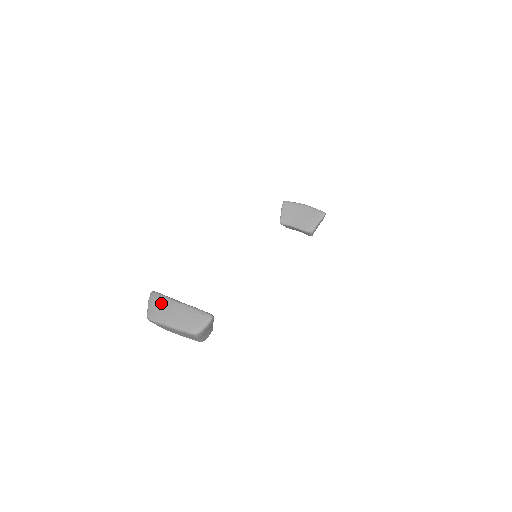
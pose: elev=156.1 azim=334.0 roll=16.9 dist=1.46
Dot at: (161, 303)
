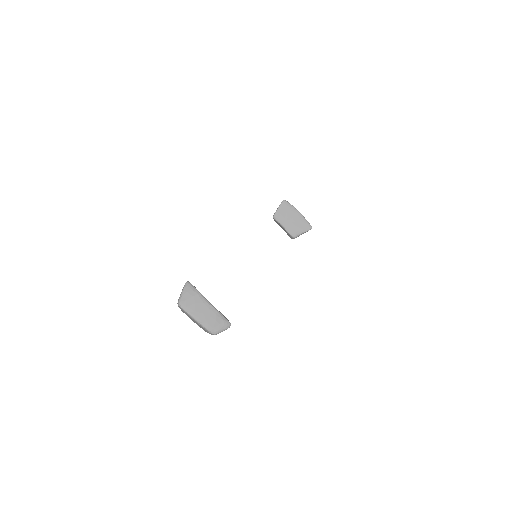
Dot at: (194, 297)
